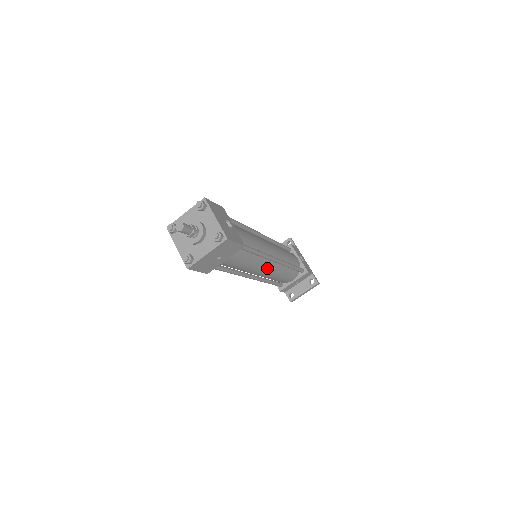
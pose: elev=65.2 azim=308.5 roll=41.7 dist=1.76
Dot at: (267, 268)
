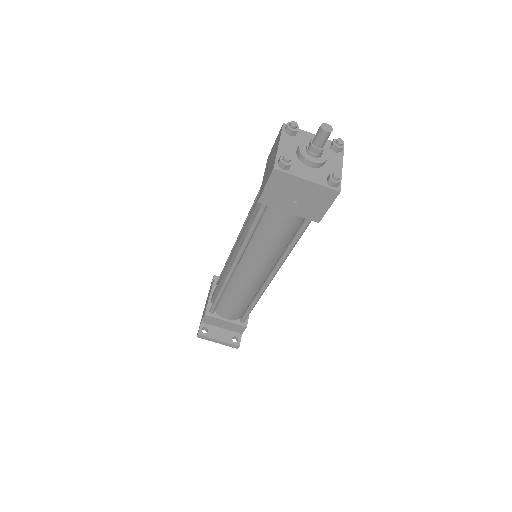
Dot at: (257, 275)
